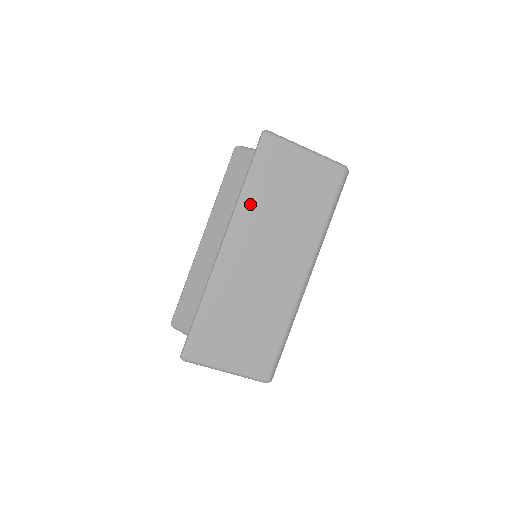
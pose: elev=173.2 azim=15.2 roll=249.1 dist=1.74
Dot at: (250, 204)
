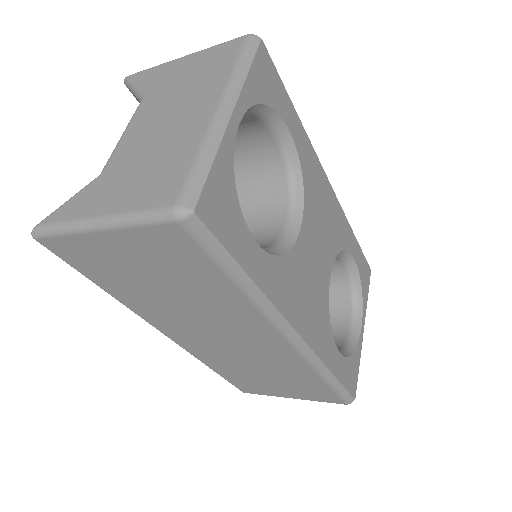
Dot at: (136, 304)
